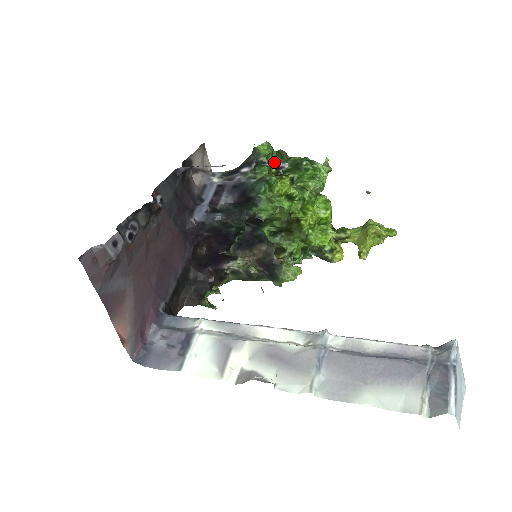
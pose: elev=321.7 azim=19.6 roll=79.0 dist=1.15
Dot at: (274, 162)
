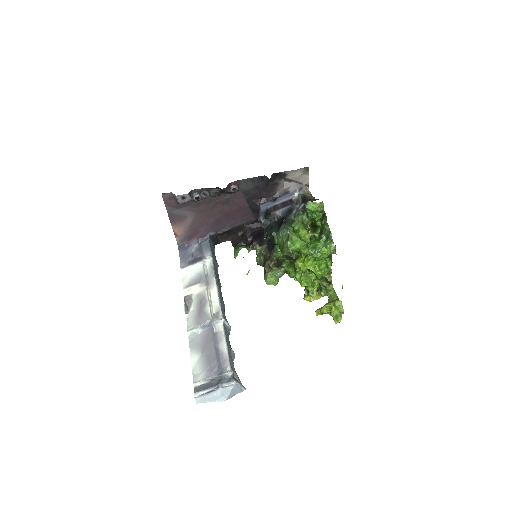
Dot at: (319, 217)
